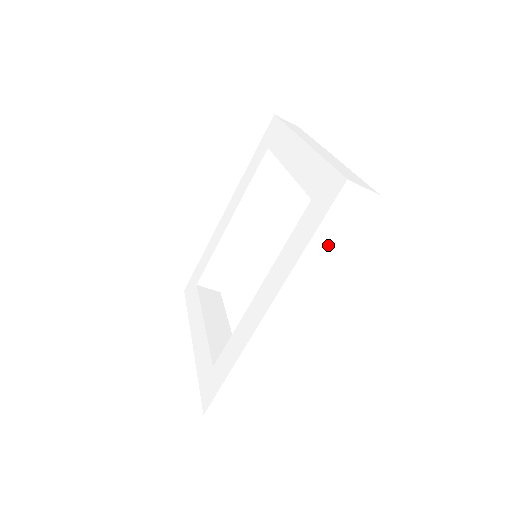
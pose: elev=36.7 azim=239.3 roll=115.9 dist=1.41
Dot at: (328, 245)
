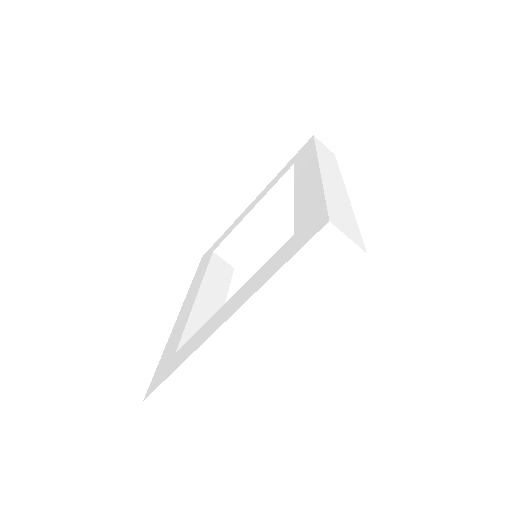
Dot at: (327, 157)
